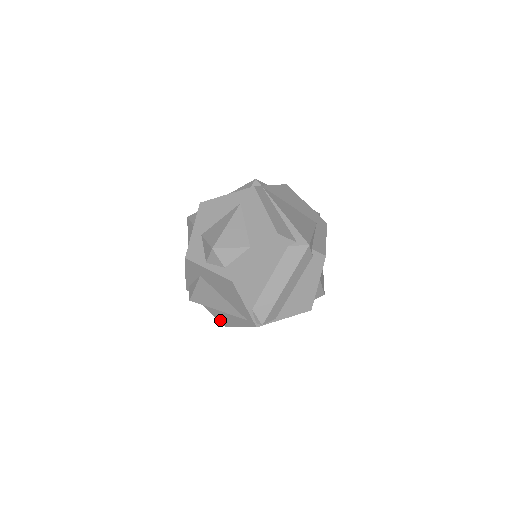
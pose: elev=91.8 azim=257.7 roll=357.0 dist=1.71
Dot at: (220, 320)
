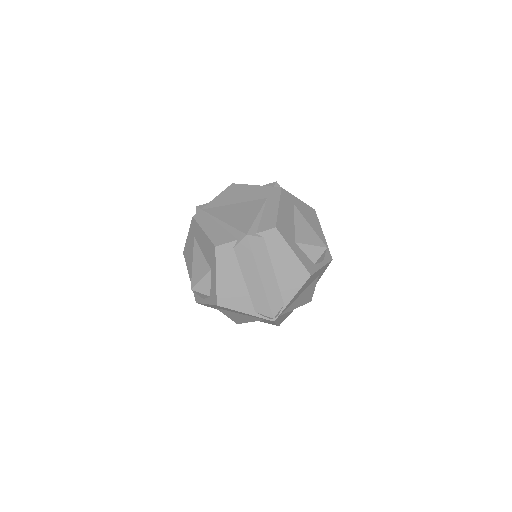
Dot at: occluded
